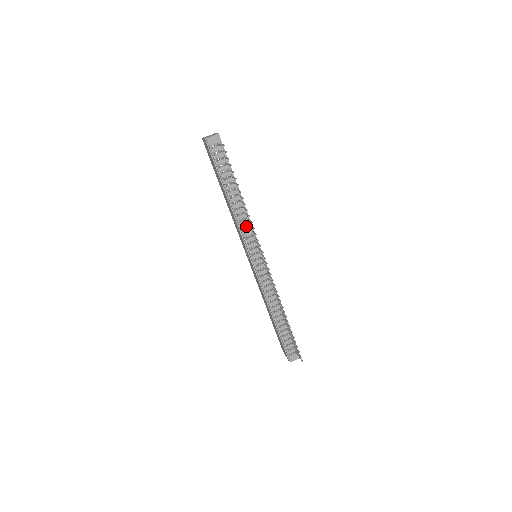
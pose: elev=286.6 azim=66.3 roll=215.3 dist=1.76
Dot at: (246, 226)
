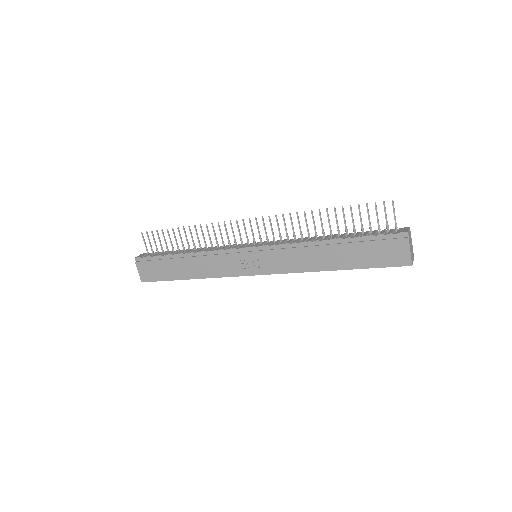
Dot at: occluded
